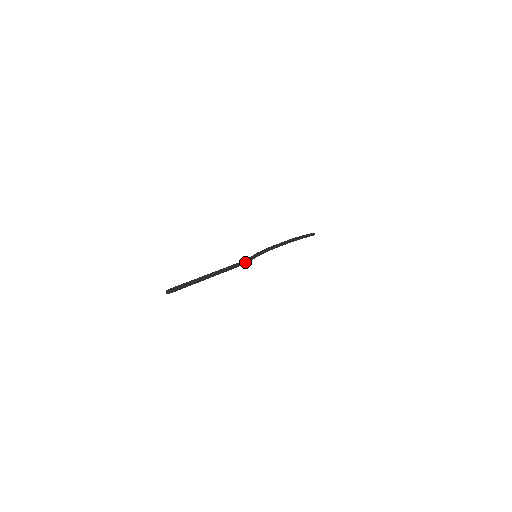
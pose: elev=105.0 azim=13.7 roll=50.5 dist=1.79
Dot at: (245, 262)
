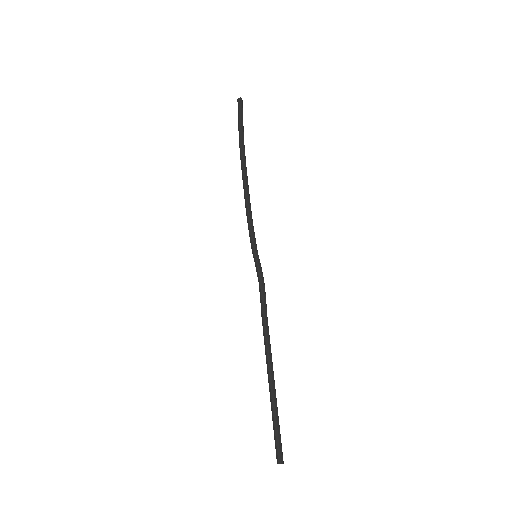
Dot at: (263, 289)
